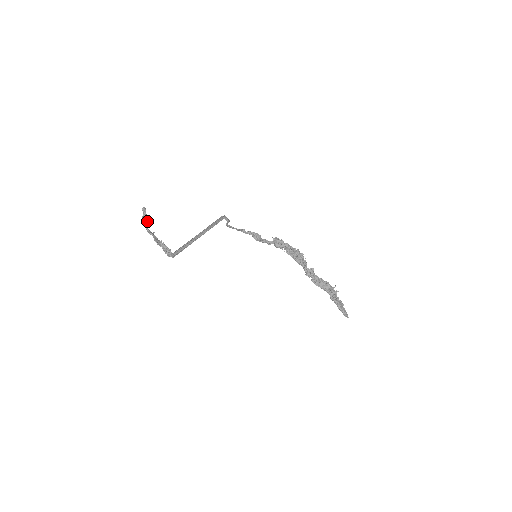
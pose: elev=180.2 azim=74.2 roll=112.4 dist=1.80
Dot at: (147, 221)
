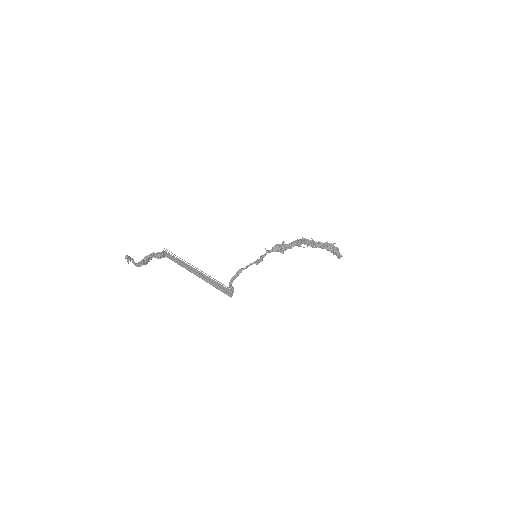
Dot at: (133, 261)
